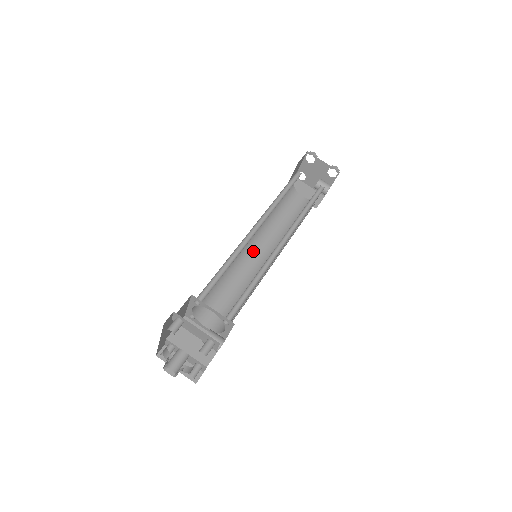
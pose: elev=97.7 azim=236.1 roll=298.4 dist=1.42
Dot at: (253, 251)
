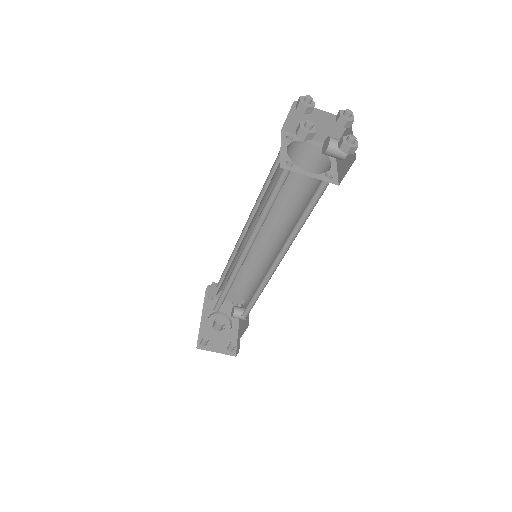
Dot at: occluded
